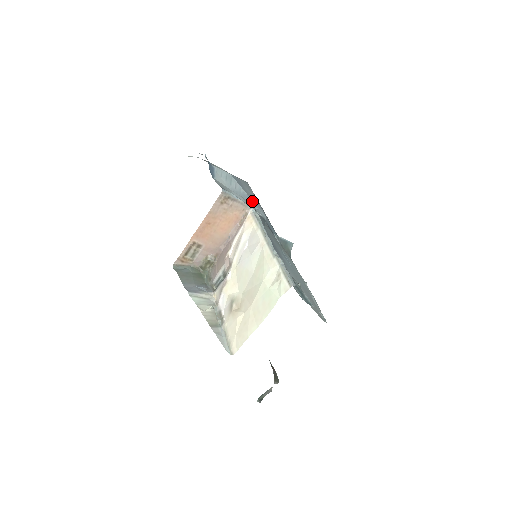
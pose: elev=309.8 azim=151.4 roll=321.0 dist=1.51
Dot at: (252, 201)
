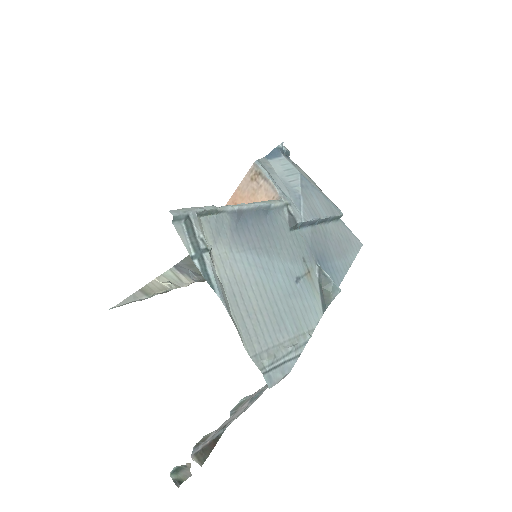
Dot at: (300, 202)
